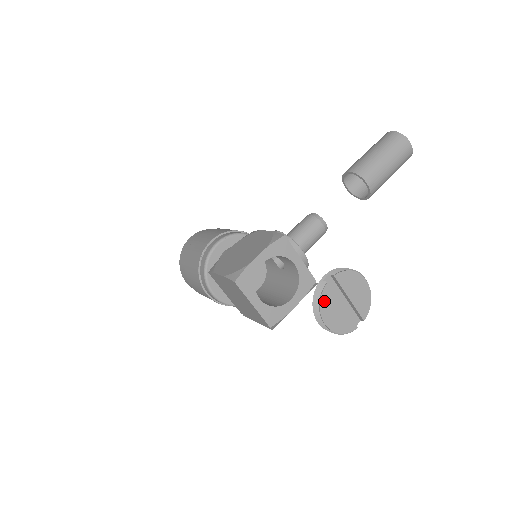
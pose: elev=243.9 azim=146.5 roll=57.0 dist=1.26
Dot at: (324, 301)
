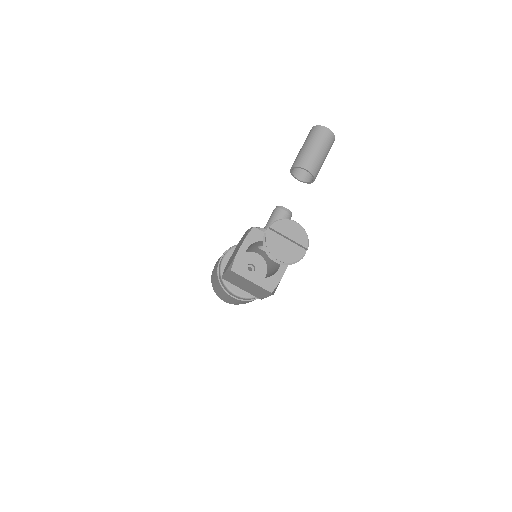
Dot at: (270, 245)
